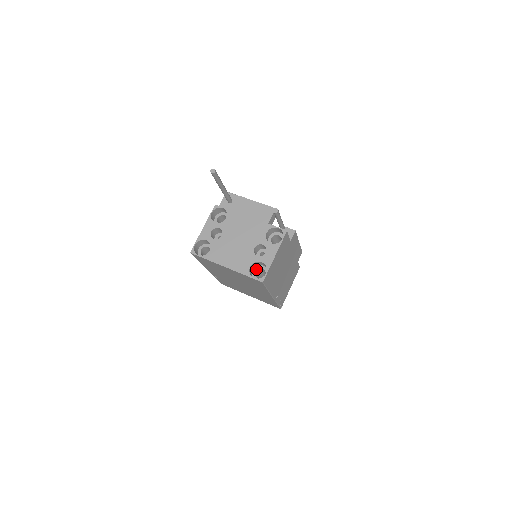
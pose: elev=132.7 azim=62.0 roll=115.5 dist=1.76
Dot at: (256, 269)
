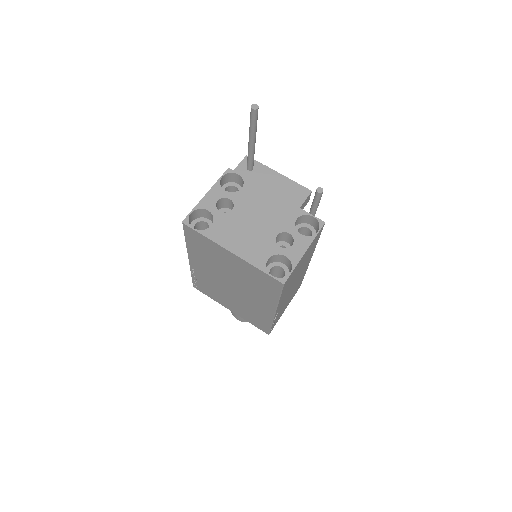
Dot at: (272, 266)
